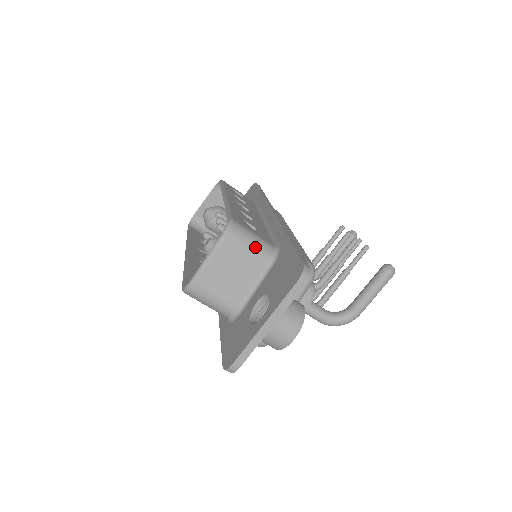
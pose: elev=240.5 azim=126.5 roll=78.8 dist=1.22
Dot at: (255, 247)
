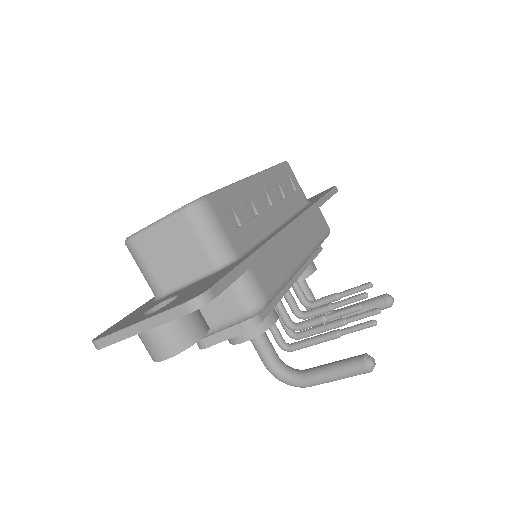
Dot at: (210, 241)
